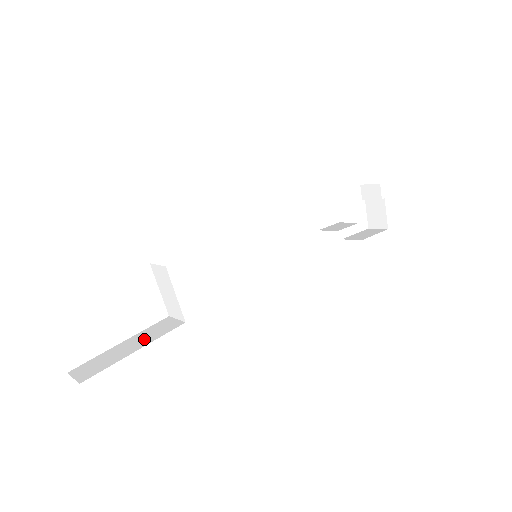
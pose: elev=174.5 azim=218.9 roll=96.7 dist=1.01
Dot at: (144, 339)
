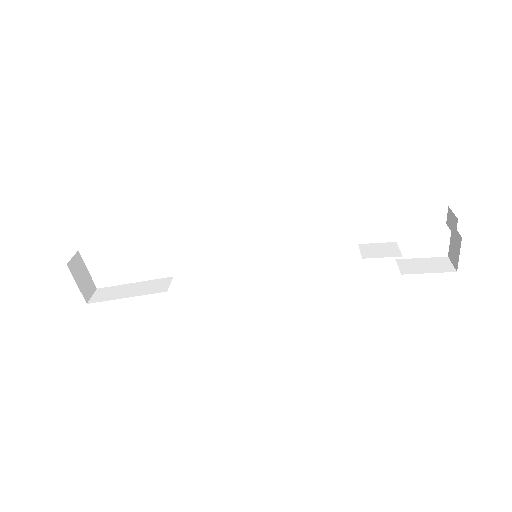
Dot at: (140, 290)
